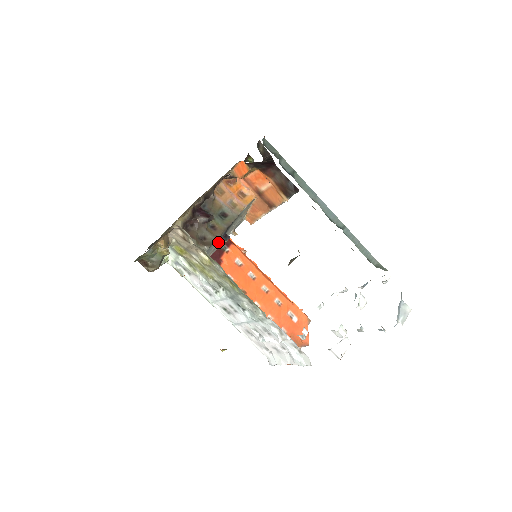
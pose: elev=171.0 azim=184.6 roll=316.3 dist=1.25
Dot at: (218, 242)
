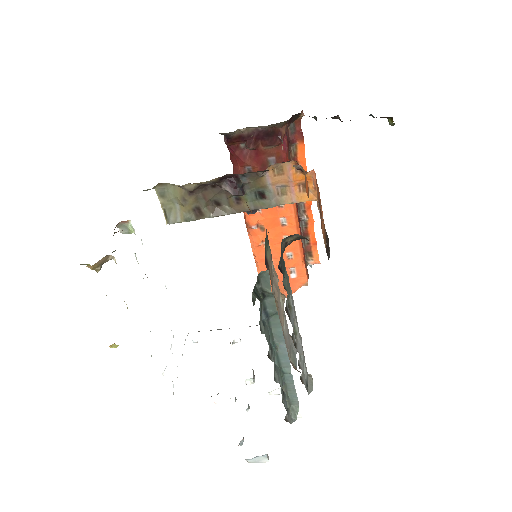
Dot at: occluded
